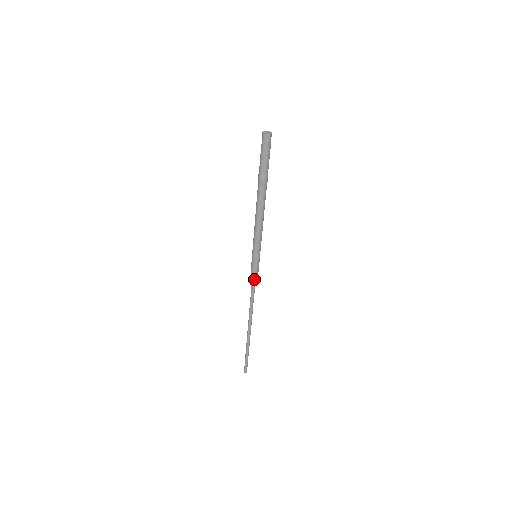
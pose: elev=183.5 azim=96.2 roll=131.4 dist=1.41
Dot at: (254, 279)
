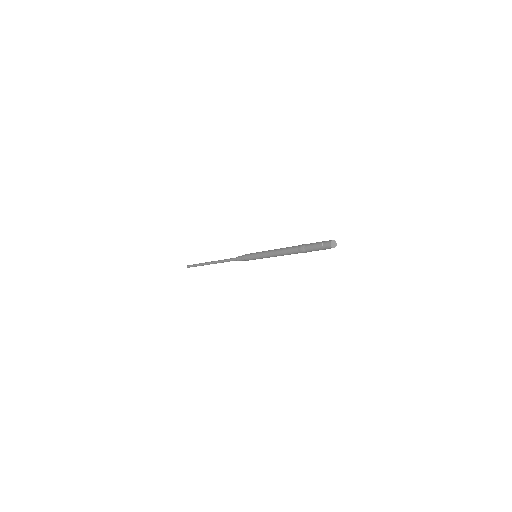
Dot at: (244, 260)
